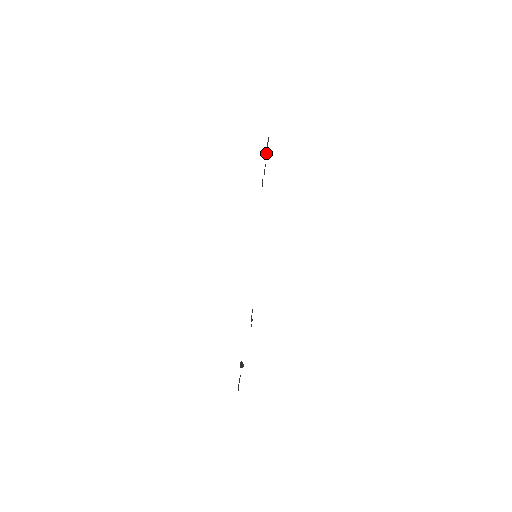
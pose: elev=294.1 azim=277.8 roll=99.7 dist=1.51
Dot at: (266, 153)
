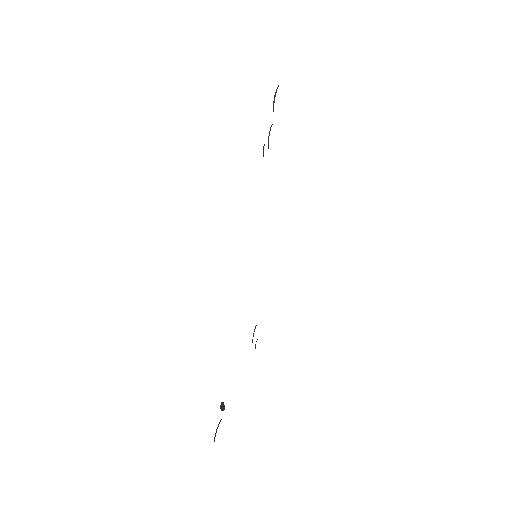
Dot at: (273, 108)
